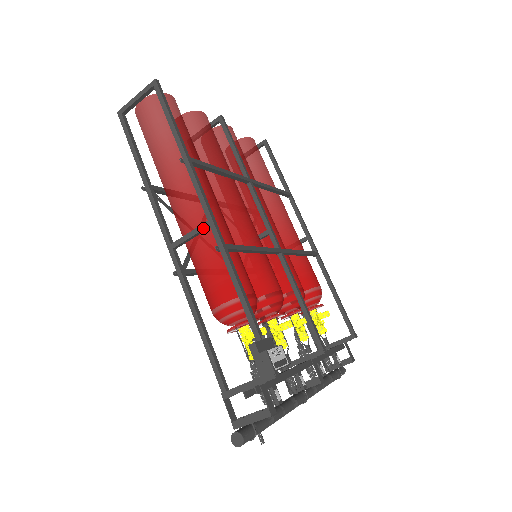
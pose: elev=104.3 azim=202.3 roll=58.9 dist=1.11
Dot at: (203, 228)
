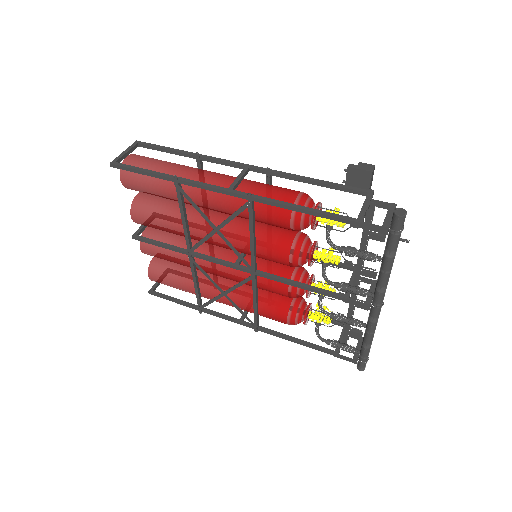
Dot at: (246, 170)
